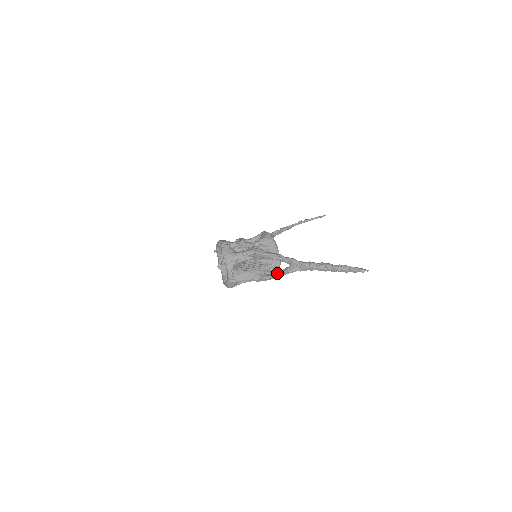
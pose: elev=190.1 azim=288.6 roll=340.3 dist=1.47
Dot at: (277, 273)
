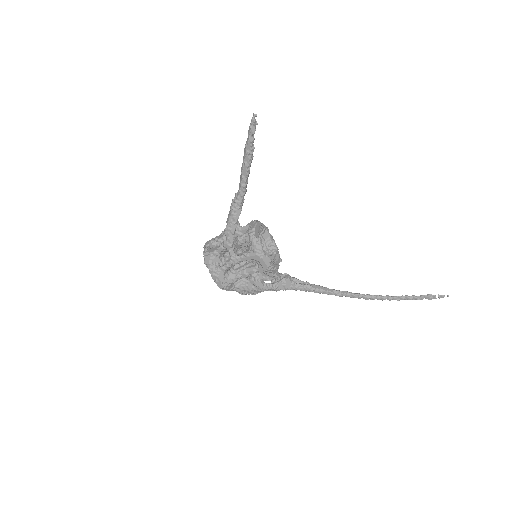
Dot at: (231, 216)
